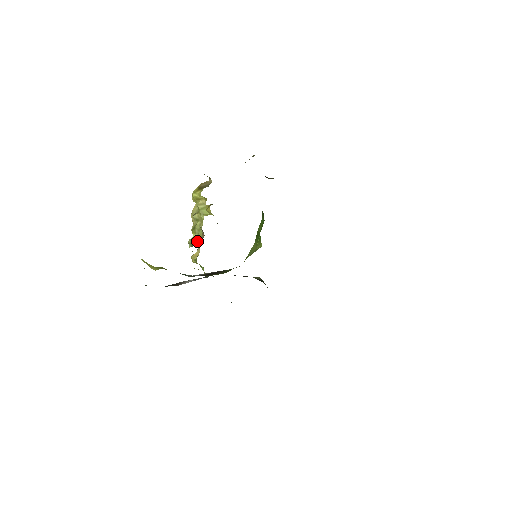
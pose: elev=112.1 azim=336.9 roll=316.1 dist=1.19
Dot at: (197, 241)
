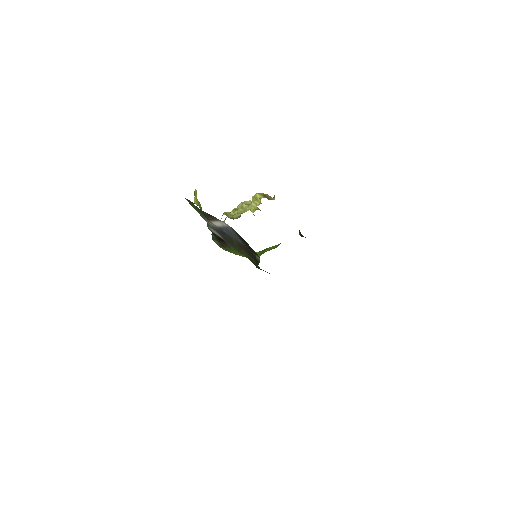
Dot at: (231, 216)
